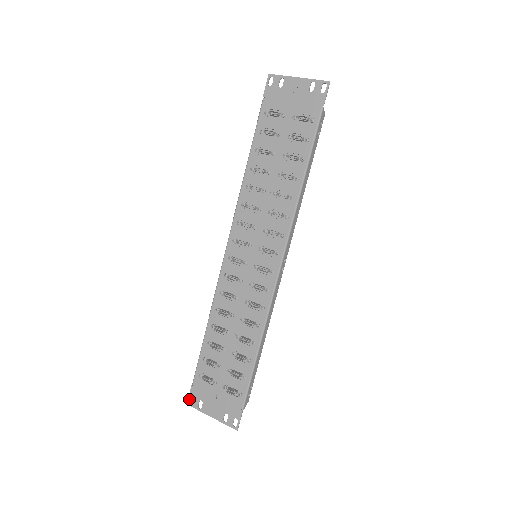
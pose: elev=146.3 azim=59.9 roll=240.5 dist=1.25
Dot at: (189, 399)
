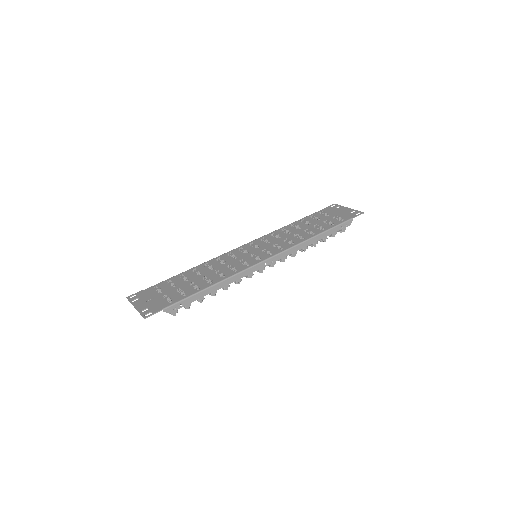
Dot at: (132, 295)
